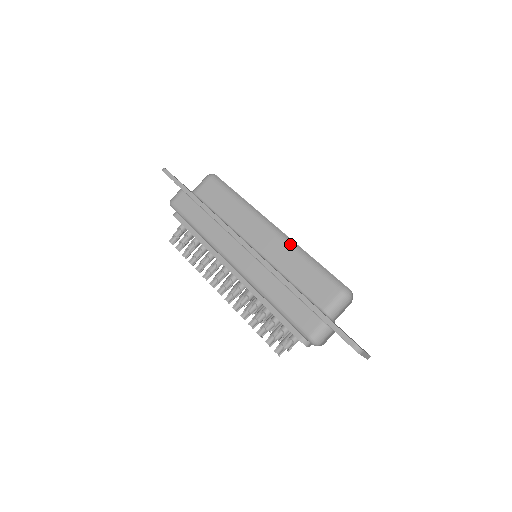
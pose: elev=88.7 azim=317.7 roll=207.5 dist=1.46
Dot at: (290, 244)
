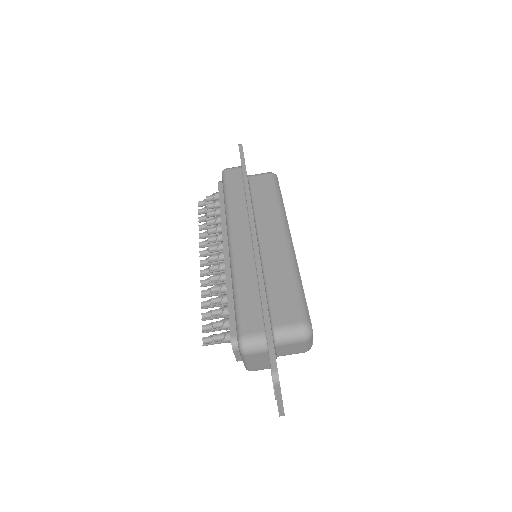
Dot at: (292, 259)
